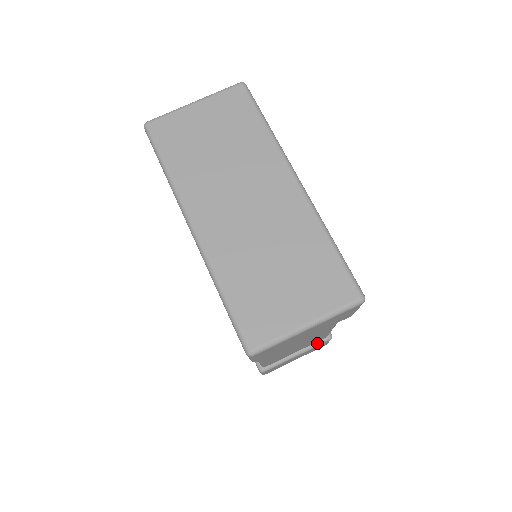
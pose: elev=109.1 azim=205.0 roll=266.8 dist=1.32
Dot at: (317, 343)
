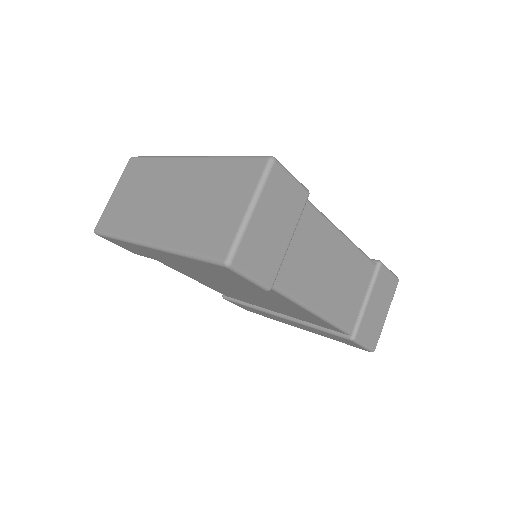
Dot at: (373, 276)
